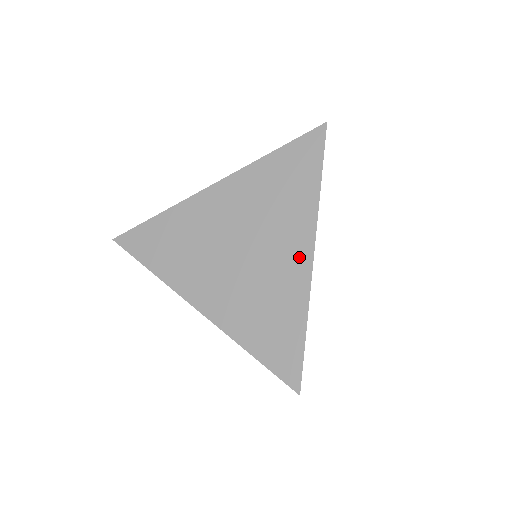
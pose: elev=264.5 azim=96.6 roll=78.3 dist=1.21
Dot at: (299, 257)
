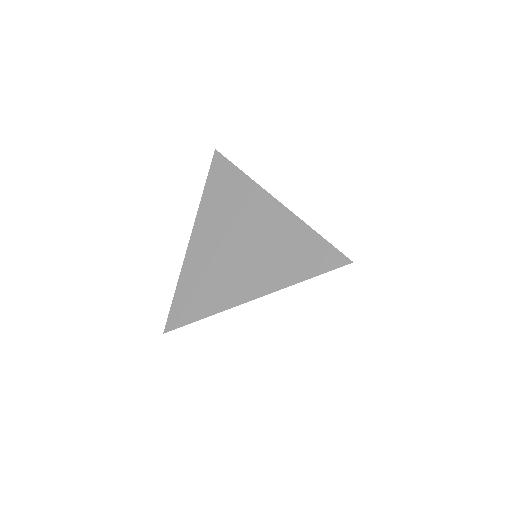
Dot at: (271, 209)
